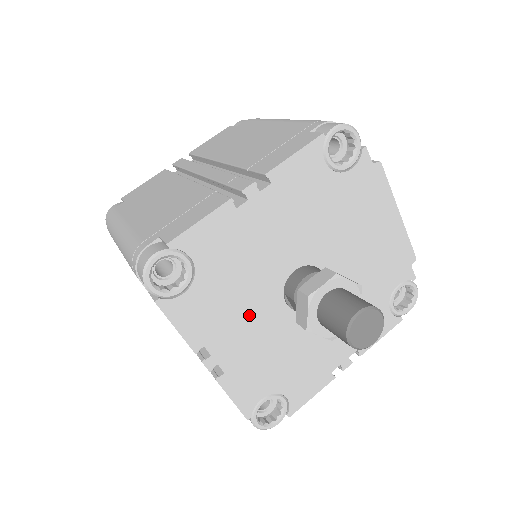
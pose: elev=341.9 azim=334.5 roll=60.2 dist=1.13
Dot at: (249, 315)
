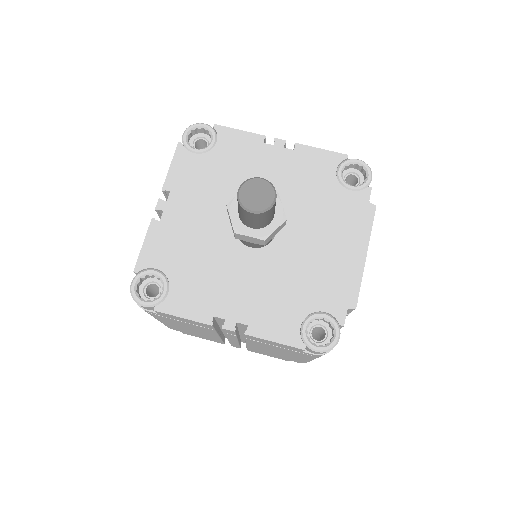
Dot at: (210, 204)
